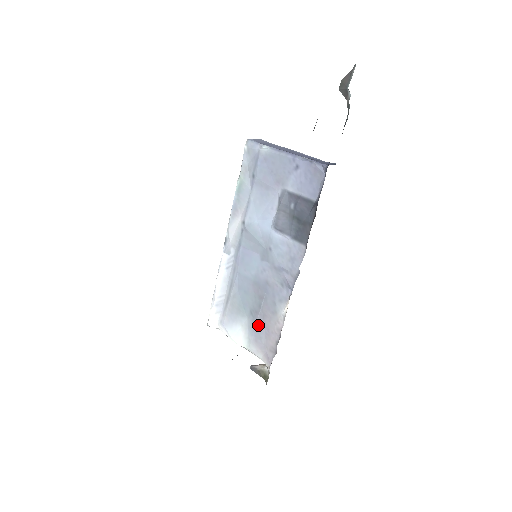
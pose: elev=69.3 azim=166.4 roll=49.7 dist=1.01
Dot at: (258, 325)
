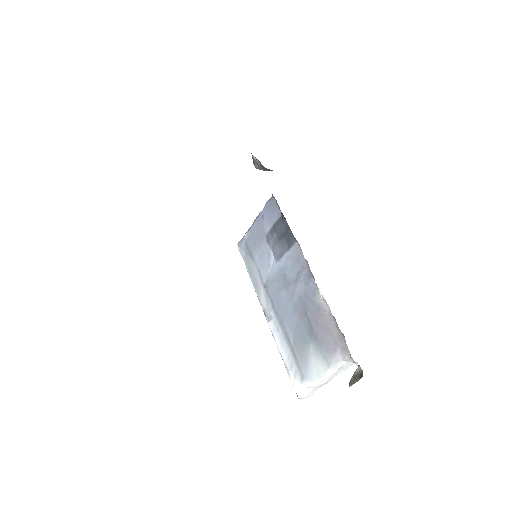
Dot at: (319, 335)
